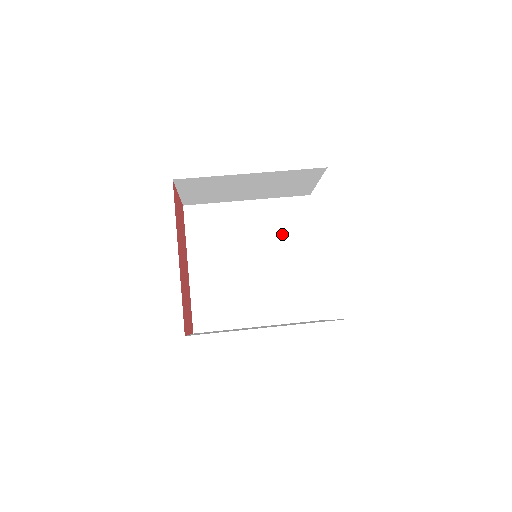
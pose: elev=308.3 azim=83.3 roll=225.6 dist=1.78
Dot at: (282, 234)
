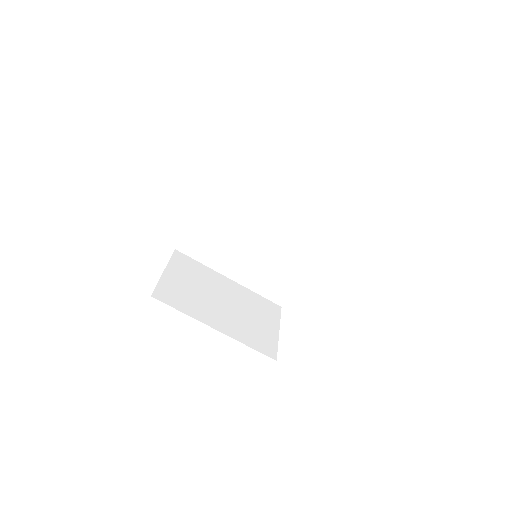
Dot at: (302, 231)
